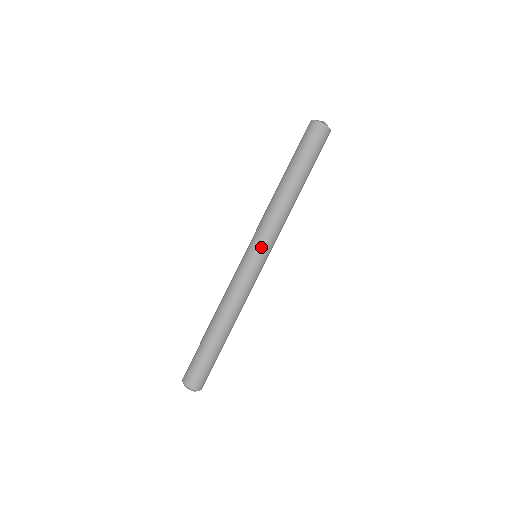
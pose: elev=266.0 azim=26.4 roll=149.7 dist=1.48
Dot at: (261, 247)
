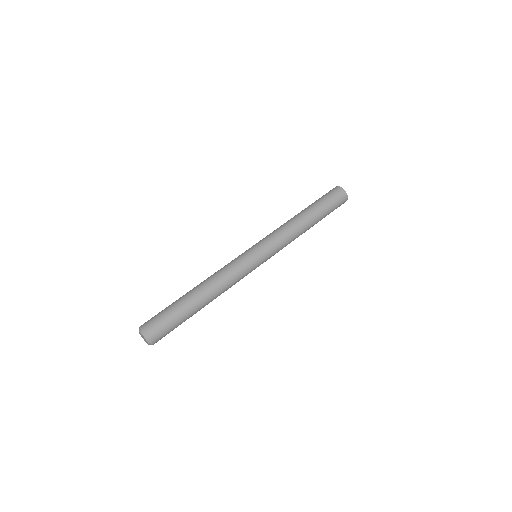
Dot at: (263, 244)
